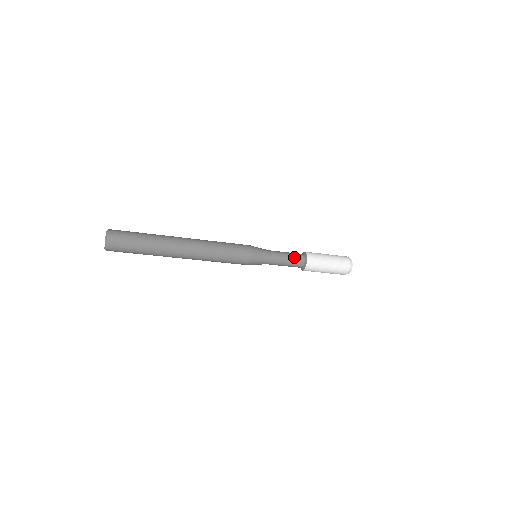
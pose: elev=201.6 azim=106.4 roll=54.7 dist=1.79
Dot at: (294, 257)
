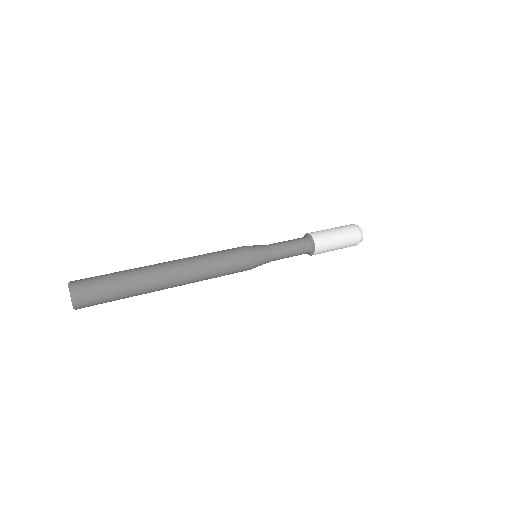
Dot at: occluded
